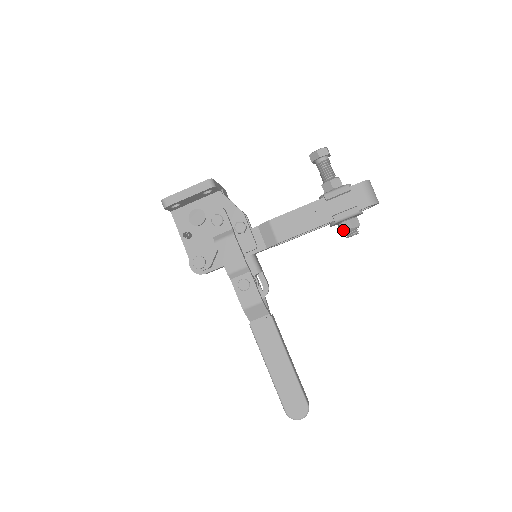
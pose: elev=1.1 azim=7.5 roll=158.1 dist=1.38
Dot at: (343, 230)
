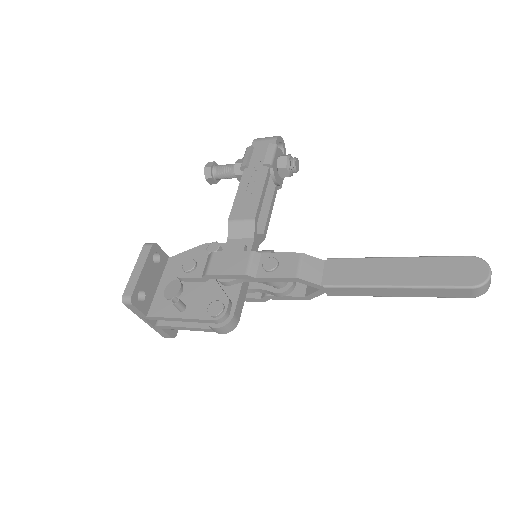
Dot at: (284, 166)
